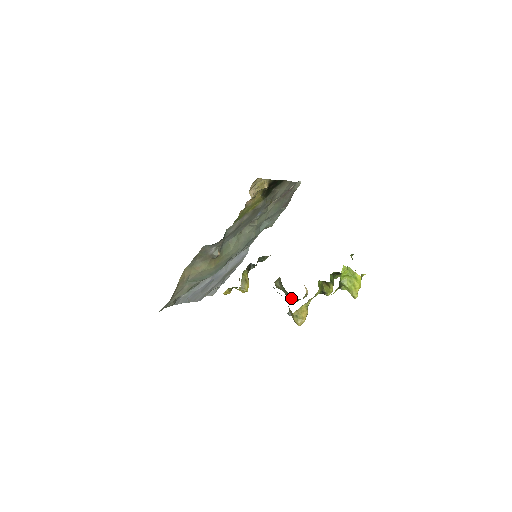
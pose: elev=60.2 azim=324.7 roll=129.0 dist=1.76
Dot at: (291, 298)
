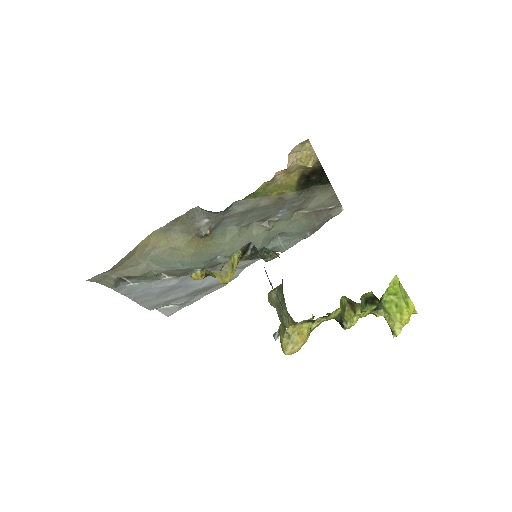
Dot at: (285, 321)
